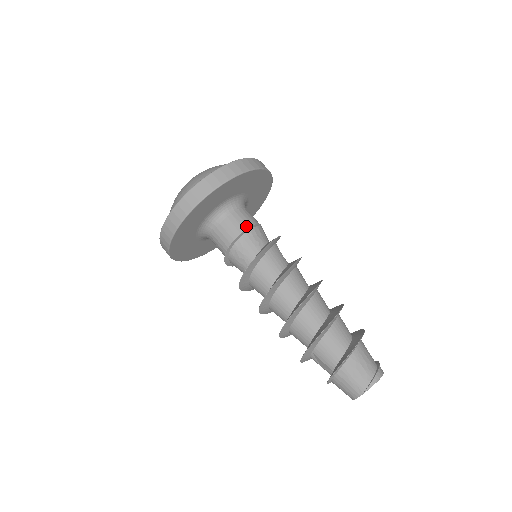
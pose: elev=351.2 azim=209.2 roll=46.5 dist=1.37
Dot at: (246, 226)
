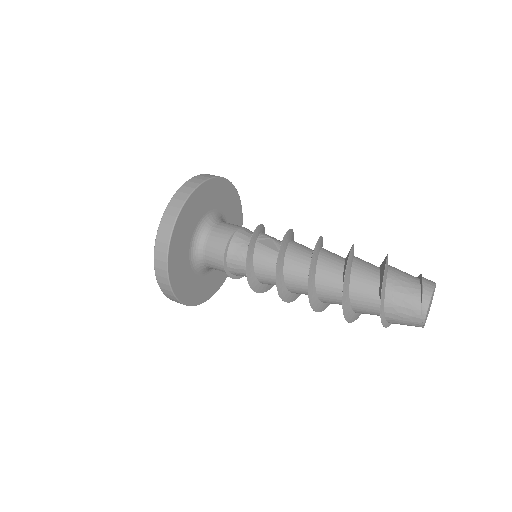
Dot at: (222, 252)
